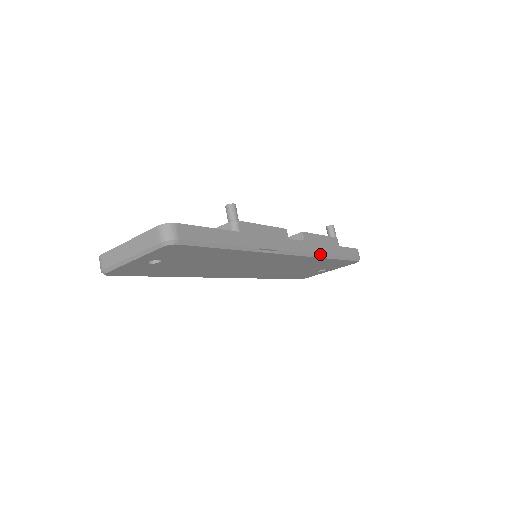
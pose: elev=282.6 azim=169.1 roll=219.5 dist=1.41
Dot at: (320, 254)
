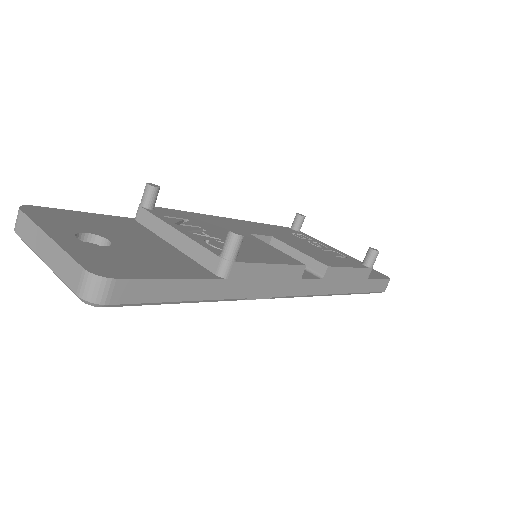
Dot at: (334, 293)
